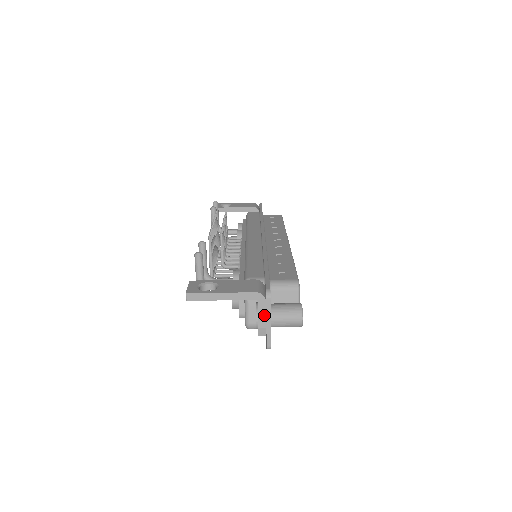
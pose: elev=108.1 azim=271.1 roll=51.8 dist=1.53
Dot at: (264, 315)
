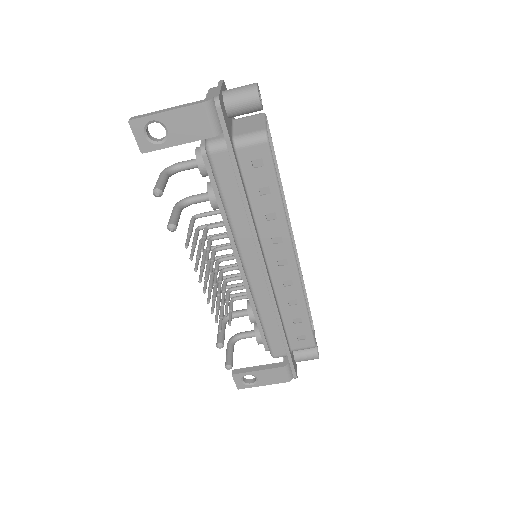
Dot at: occluded
